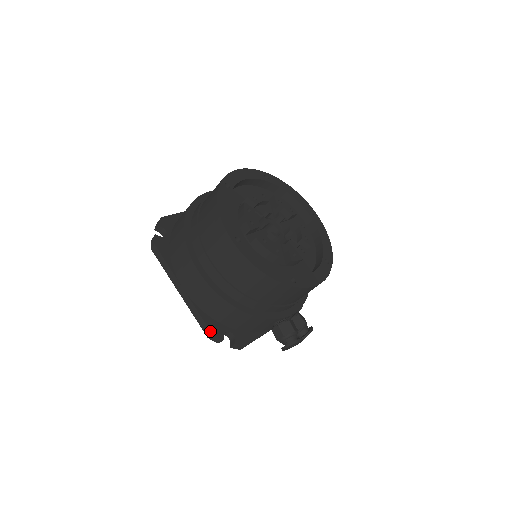
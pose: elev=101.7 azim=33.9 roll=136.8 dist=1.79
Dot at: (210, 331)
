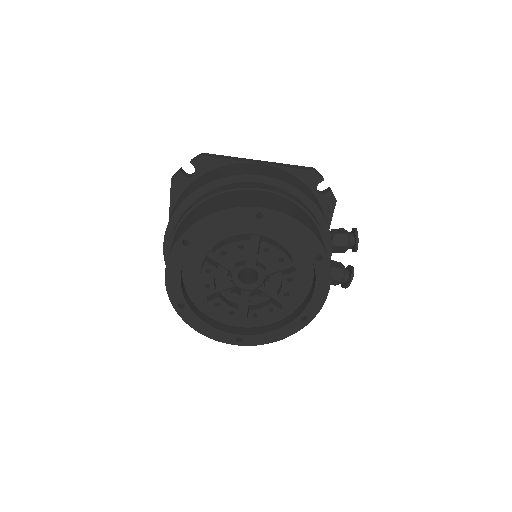
Dot at: occluded
